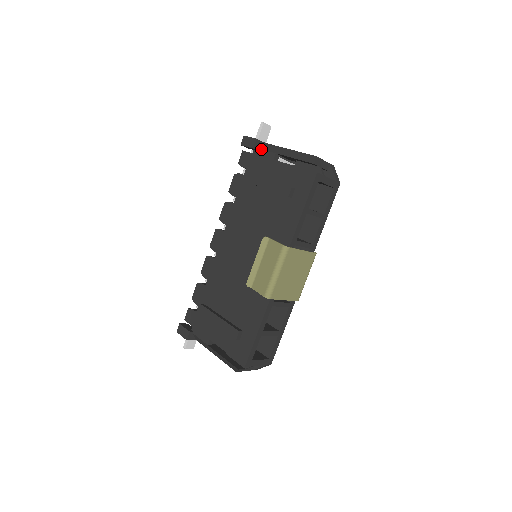
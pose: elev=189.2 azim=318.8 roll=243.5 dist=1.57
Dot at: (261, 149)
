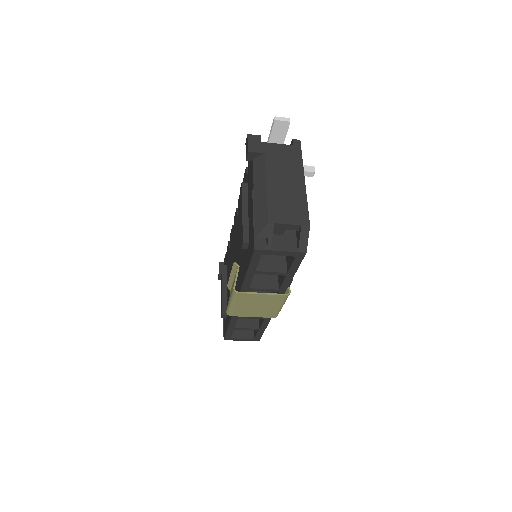
Dot at: (252, 165)
